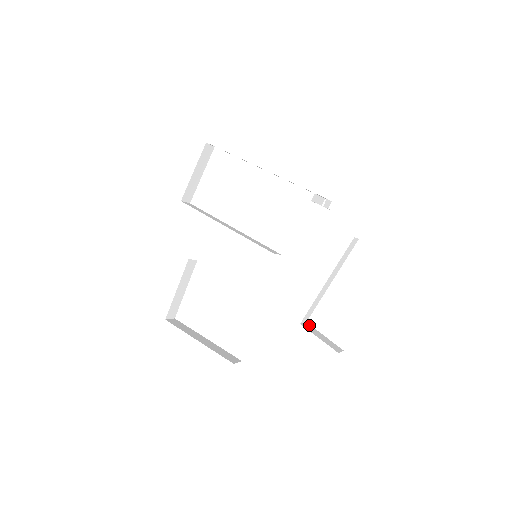
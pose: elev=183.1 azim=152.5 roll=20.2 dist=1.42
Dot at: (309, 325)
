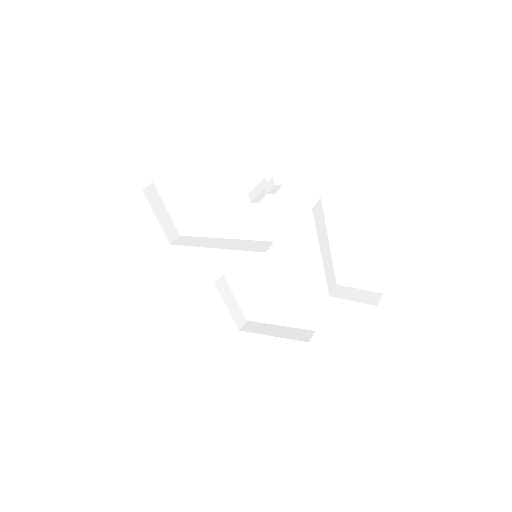
Dot at: (340, 287)
